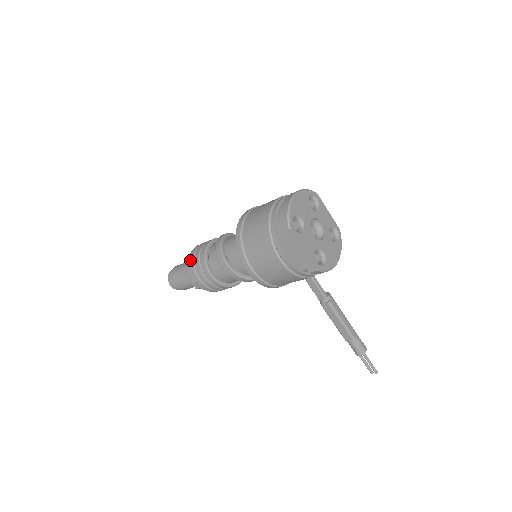
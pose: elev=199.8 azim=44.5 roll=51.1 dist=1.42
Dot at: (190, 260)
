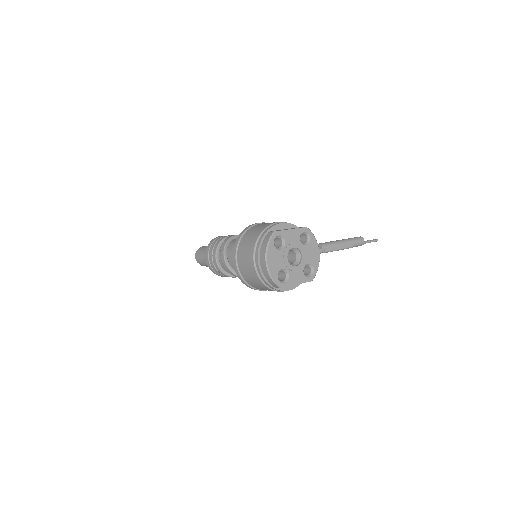
Dot at: (212, 271)
